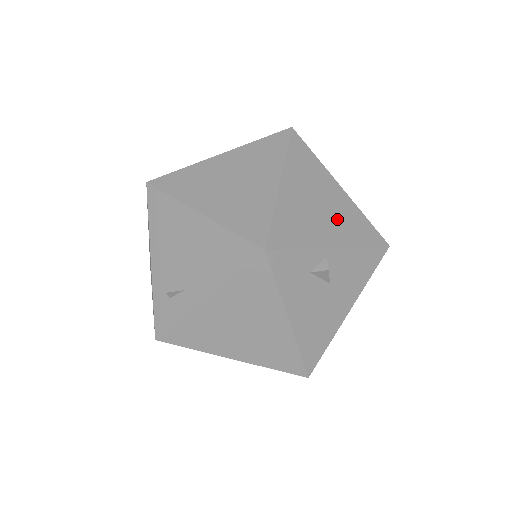
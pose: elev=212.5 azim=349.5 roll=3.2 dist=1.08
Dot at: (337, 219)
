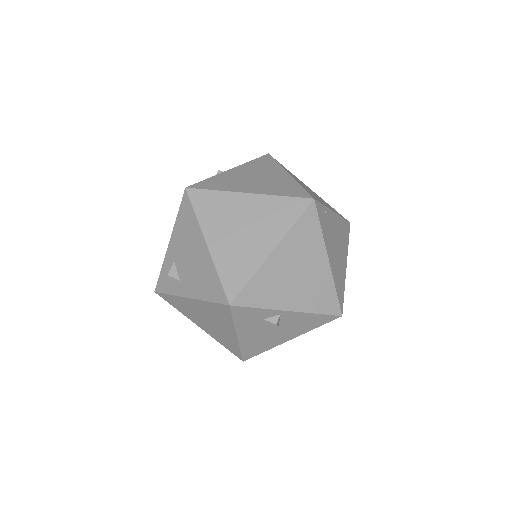
Dot at: (307, 288)
